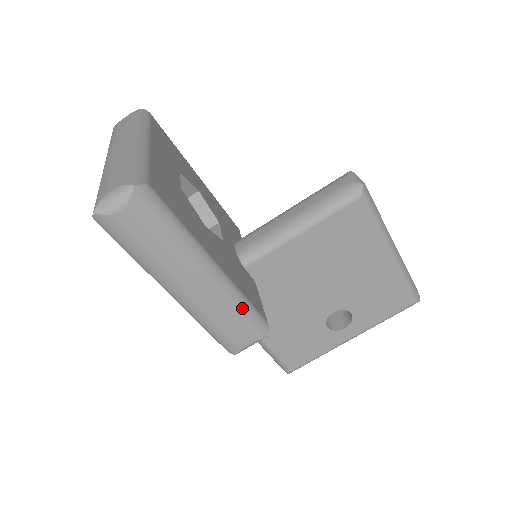
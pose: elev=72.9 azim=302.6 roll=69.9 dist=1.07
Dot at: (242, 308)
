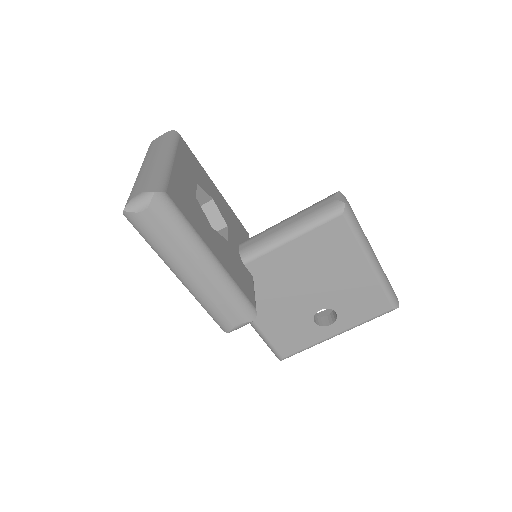
Dot at: (234, 295)
